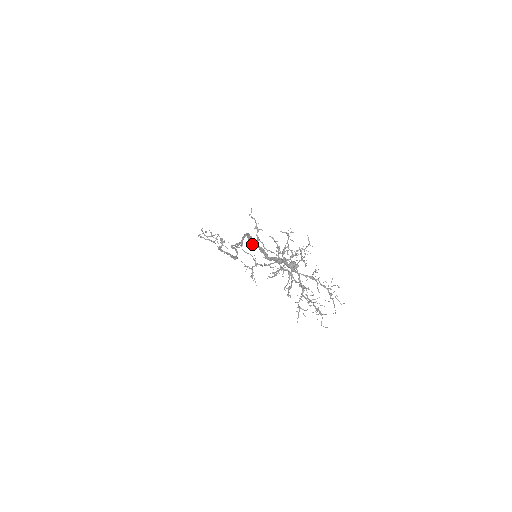
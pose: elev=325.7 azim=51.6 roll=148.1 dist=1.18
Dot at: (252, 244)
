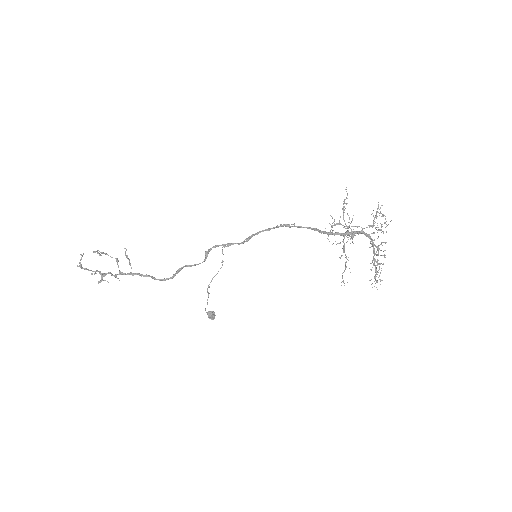
Dot at: (300, 226)
